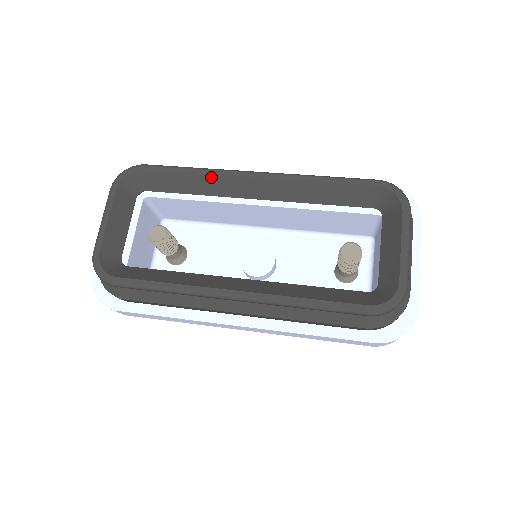
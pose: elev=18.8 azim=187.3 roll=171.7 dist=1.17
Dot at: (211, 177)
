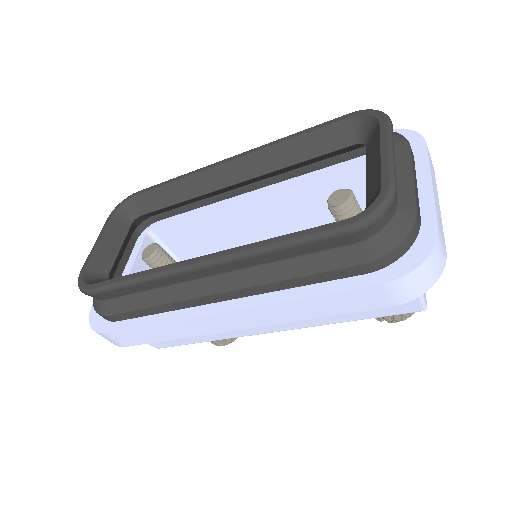
Dot at: (190, 178)
